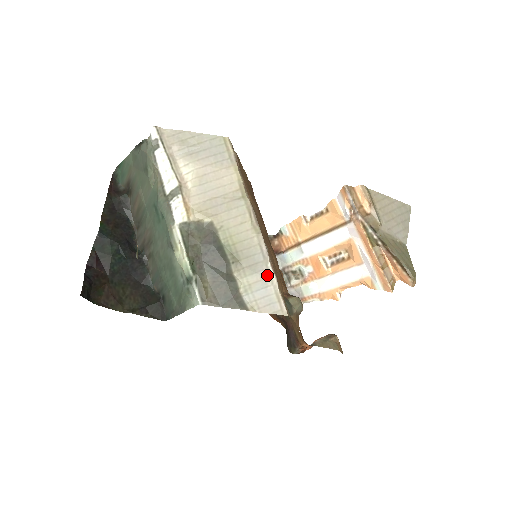
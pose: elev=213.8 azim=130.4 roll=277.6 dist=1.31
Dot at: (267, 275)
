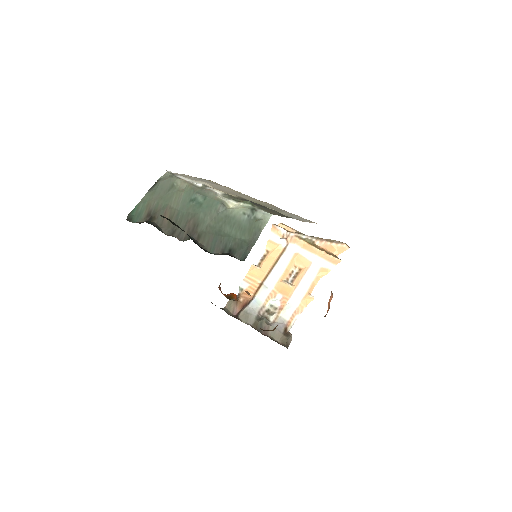
Dot at: (290, 213)
